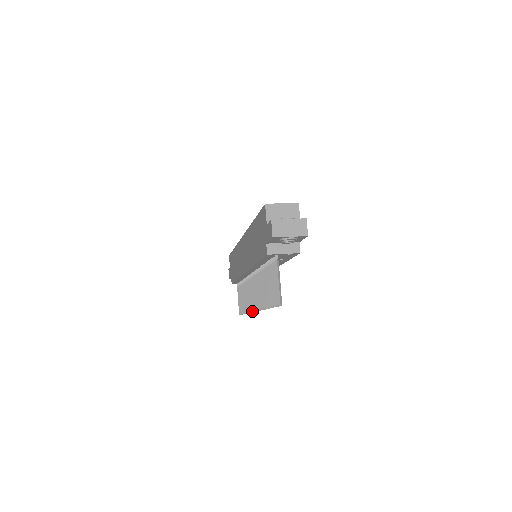
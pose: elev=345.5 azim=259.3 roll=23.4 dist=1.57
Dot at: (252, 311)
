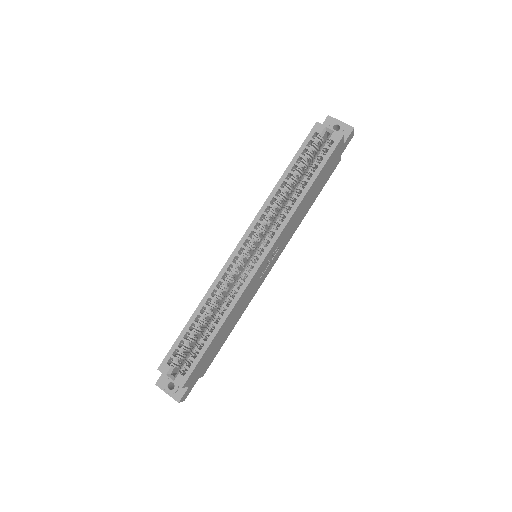
Dot at: occluded
